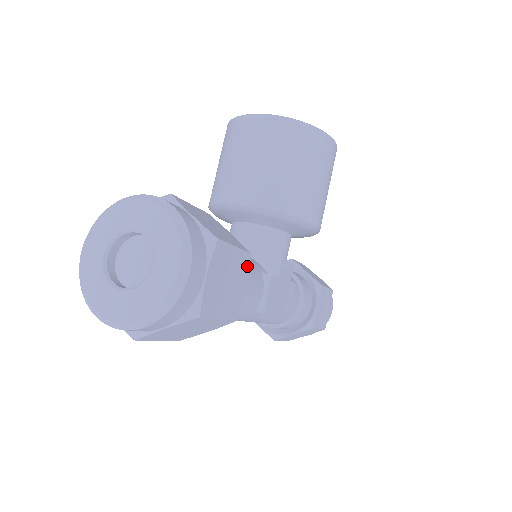
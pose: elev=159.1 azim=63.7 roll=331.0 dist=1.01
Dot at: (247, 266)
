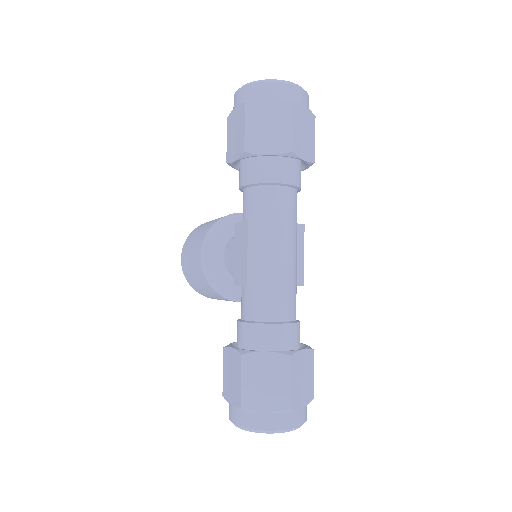
Dot at: occluded
